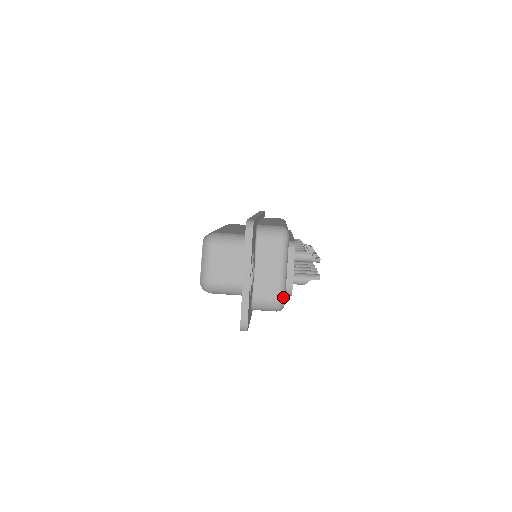
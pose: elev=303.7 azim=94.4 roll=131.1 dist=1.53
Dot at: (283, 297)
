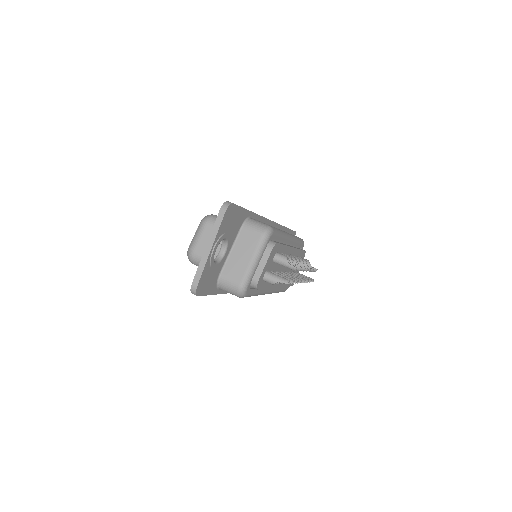
Dot at: (245, 284)
